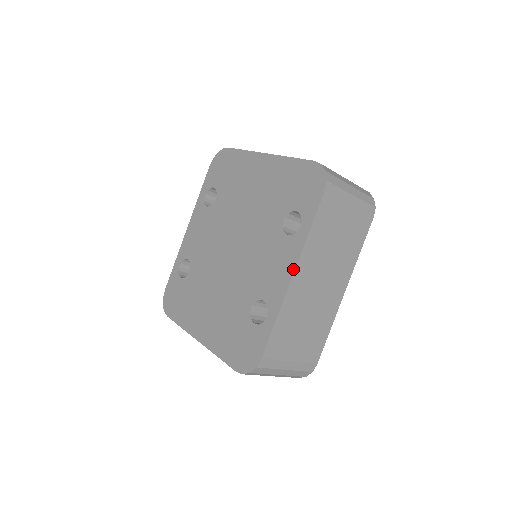
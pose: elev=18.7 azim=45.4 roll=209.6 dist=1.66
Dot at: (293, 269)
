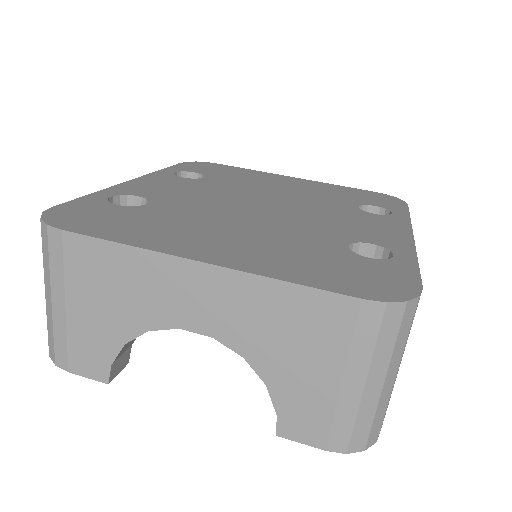
Dot at: (410, 231)
